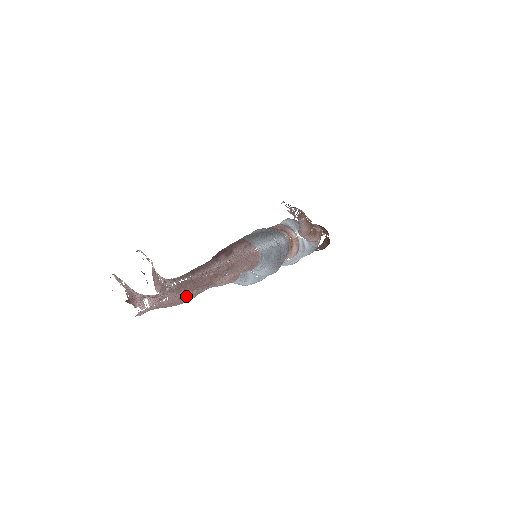
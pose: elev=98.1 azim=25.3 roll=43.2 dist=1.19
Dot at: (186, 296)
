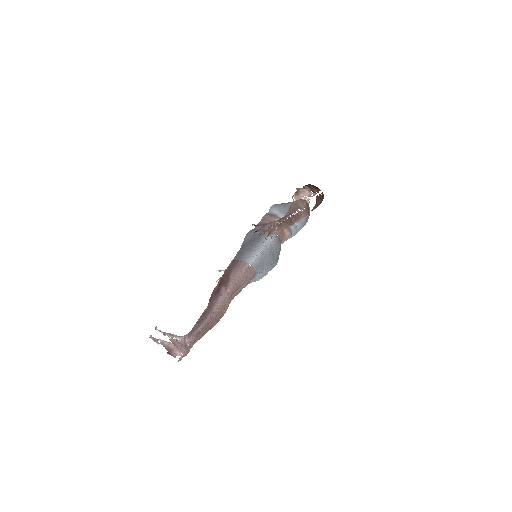
Dot at: occluded
